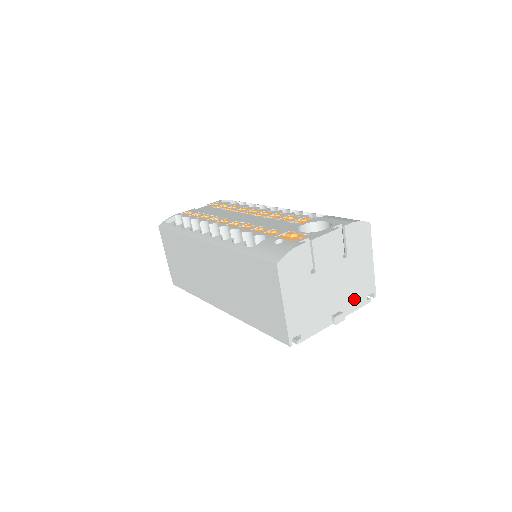
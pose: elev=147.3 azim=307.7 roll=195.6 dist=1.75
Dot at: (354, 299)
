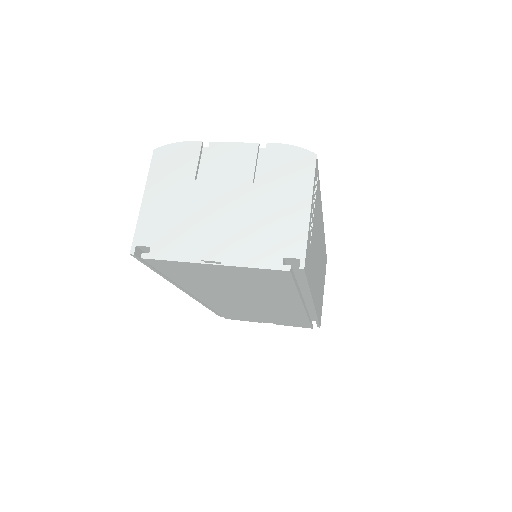
Dot at: (256, 249)
